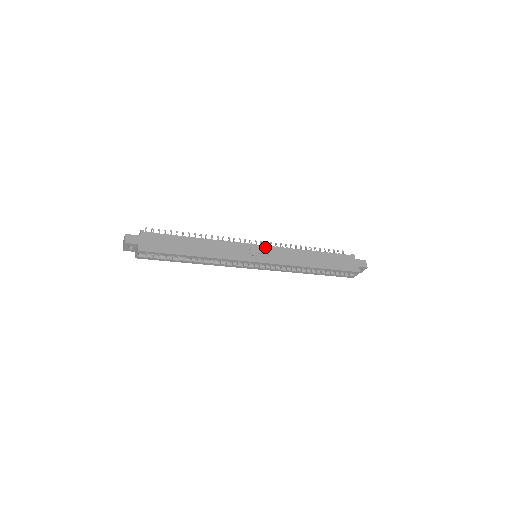
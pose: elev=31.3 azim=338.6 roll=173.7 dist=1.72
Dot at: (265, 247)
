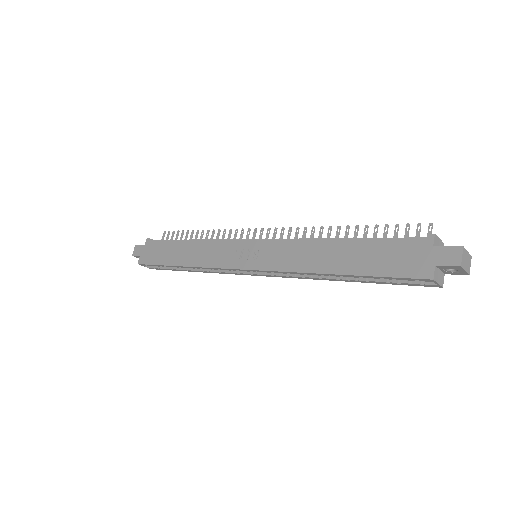
Dot at: (260, 242)
